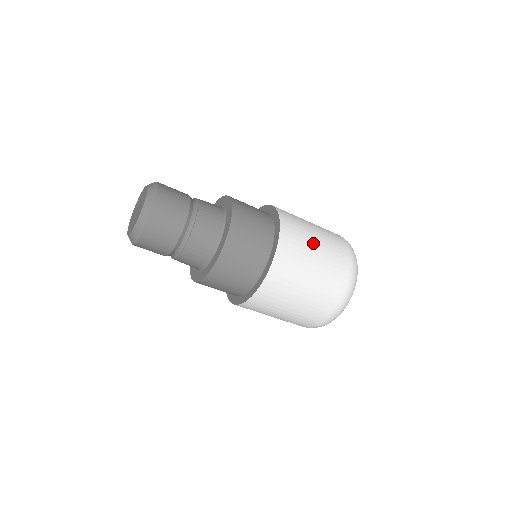
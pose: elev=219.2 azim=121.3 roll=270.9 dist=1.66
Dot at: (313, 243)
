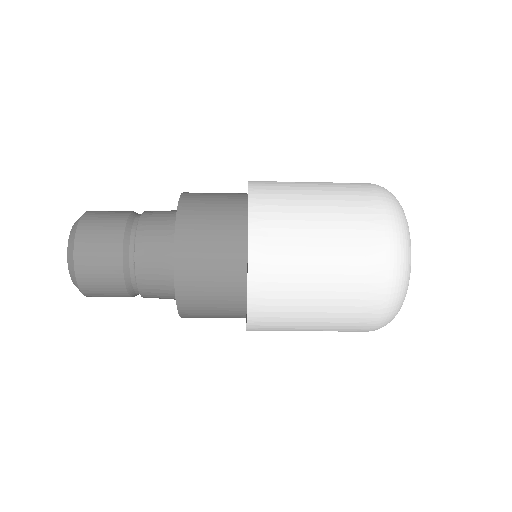
Dot at: (310, 222)
